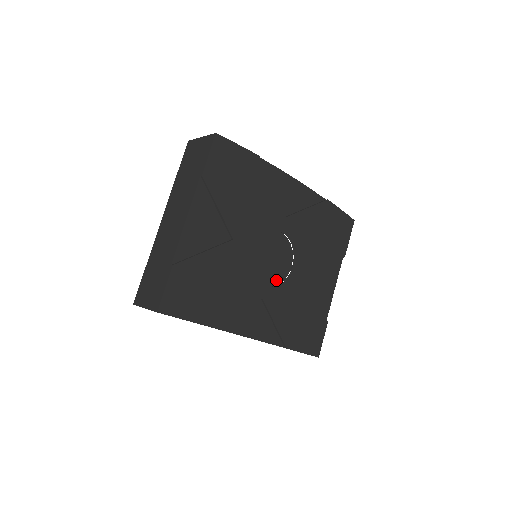
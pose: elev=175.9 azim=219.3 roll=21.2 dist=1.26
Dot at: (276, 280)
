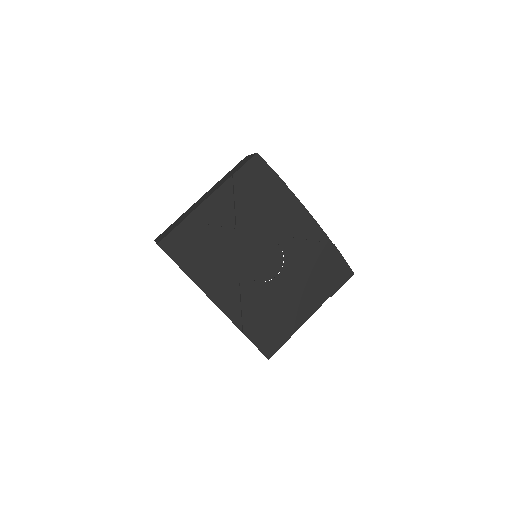
Dot at: (258, 277)
